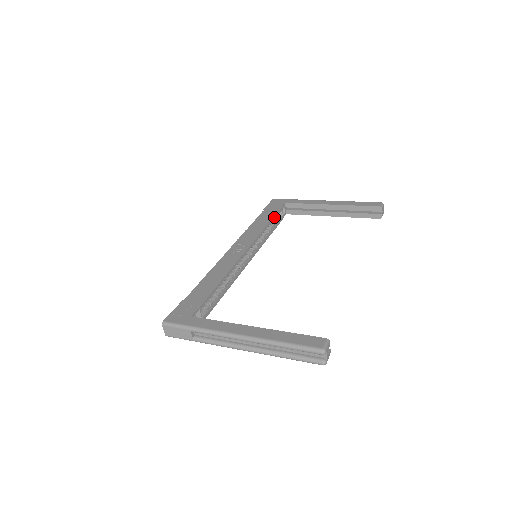
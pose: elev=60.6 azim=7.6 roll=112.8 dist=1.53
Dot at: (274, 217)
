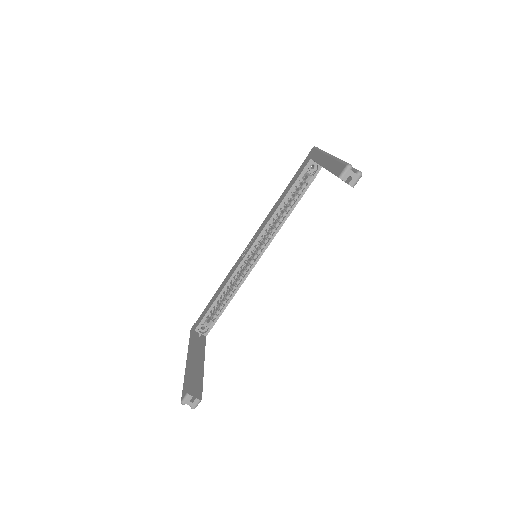
Dot at: (290, 191)
